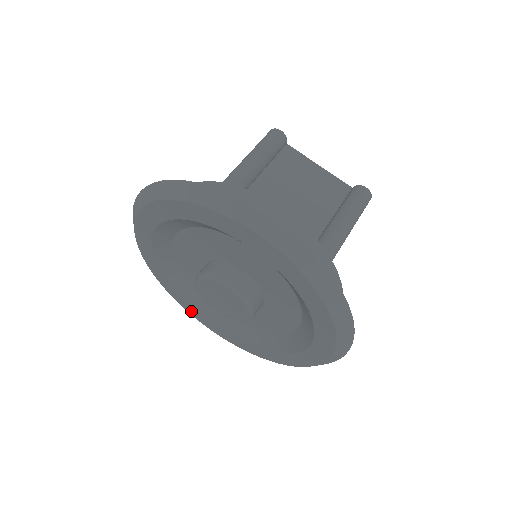
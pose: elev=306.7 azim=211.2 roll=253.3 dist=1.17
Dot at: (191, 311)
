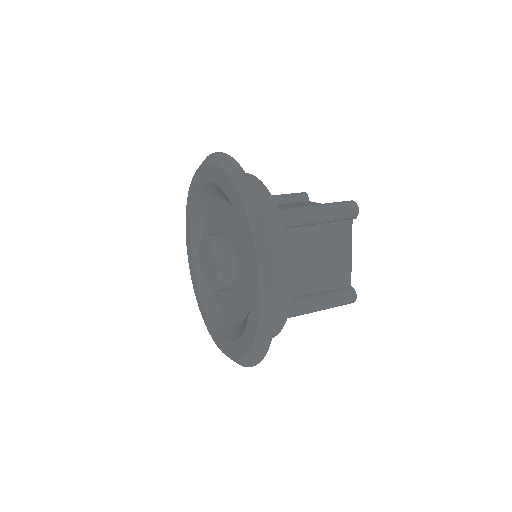
Dot at: (212, 332)
